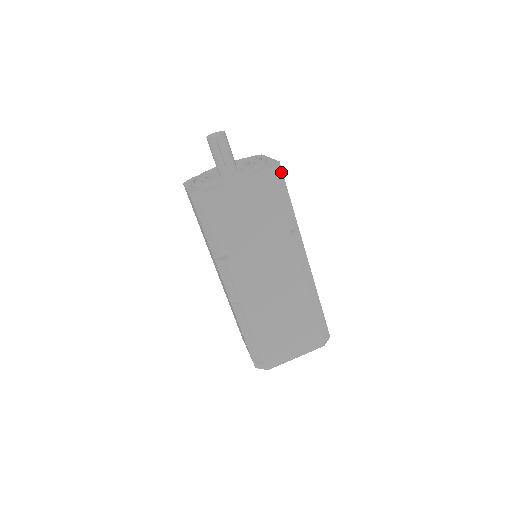
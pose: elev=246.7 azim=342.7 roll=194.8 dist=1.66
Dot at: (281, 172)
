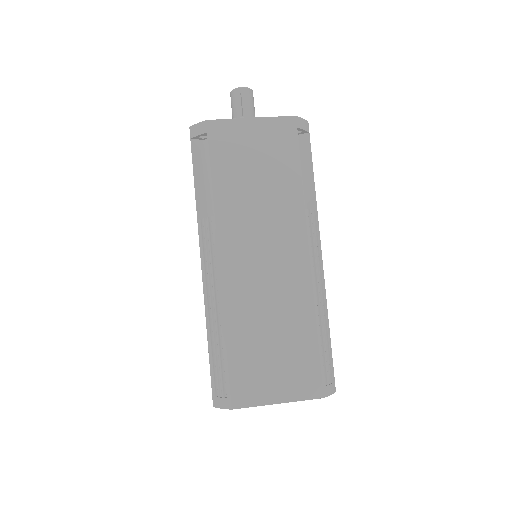
Dot at: (308, 134)
